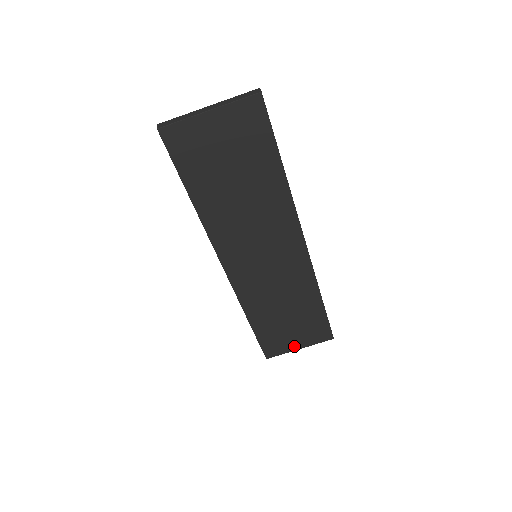
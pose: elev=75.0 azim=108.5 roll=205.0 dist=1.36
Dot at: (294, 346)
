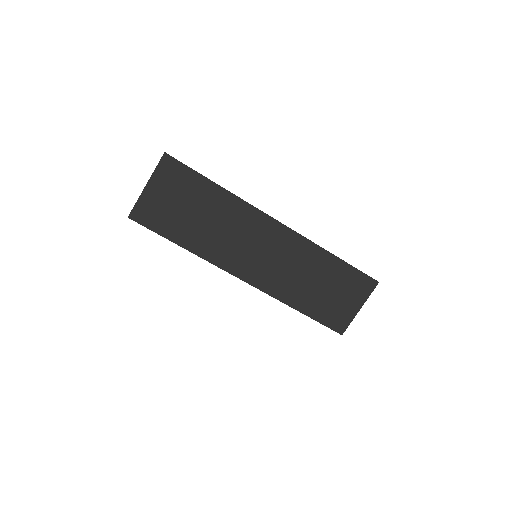
Dot at: (353, 309)
